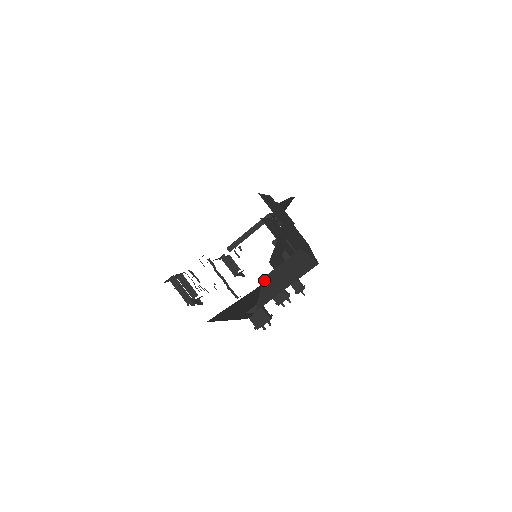
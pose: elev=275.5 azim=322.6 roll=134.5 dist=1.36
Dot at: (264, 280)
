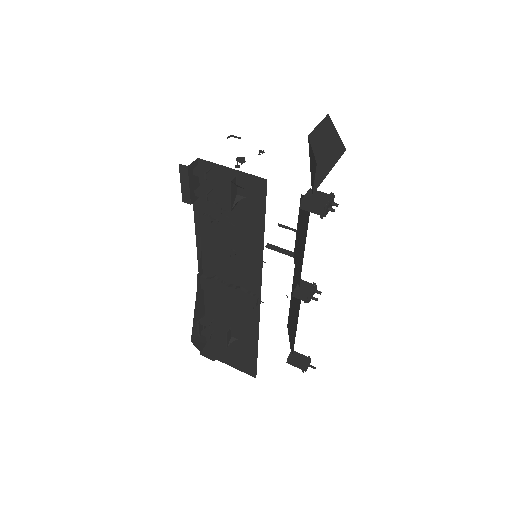
Dot at: (309, 141)
